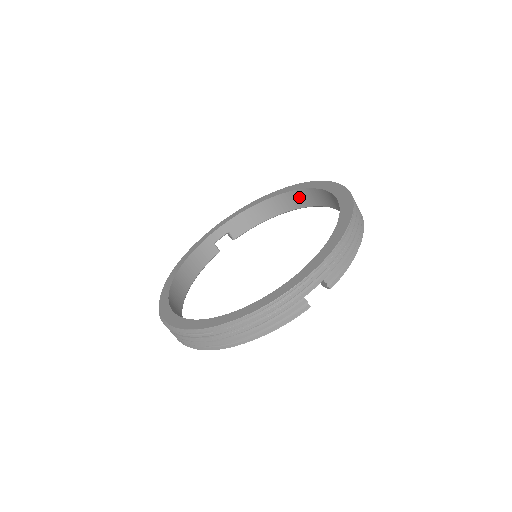
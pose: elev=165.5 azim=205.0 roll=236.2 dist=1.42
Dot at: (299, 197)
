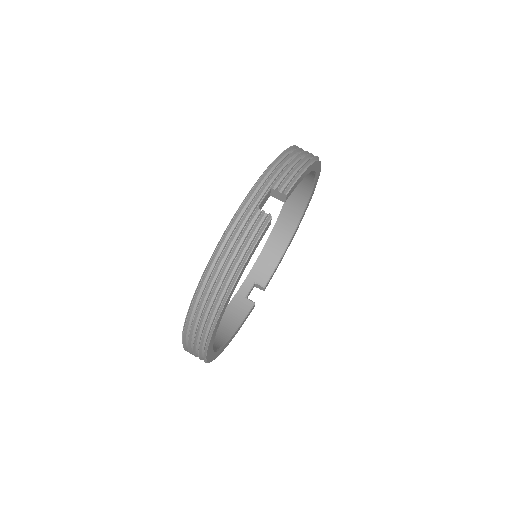
Dot at: (290, 209)
